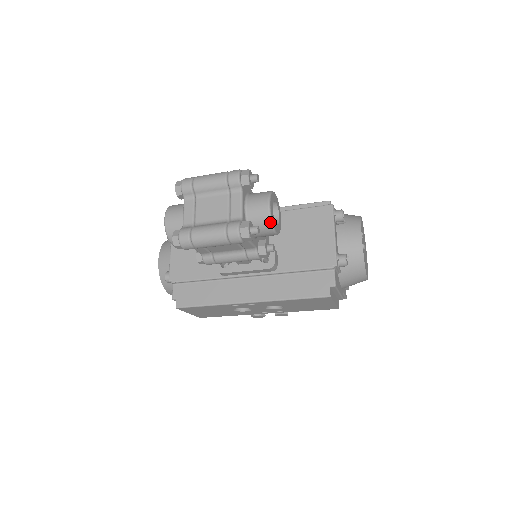
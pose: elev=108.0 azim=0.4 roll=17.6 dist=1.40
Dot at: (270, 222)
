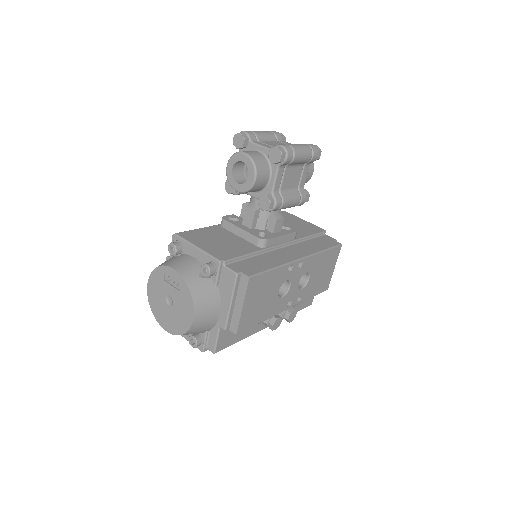
Dot at: occluded
